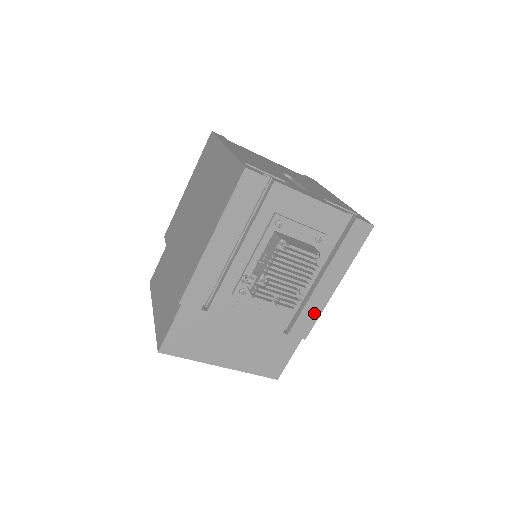
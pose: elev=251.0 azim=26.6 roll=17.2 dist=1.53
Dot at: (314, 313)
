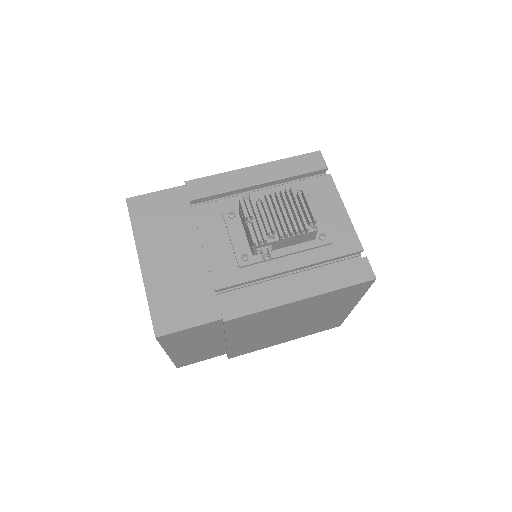
Dot at: (258, 303)
